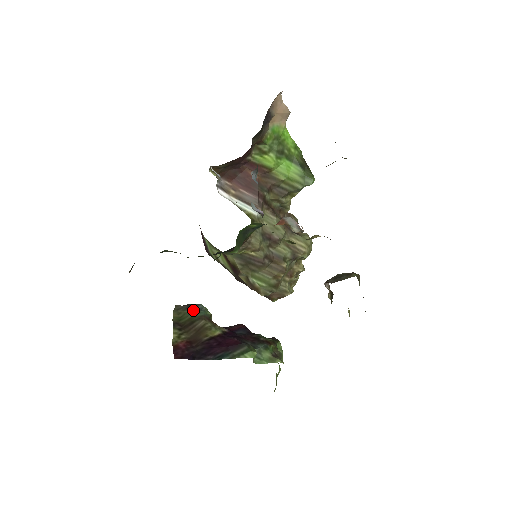
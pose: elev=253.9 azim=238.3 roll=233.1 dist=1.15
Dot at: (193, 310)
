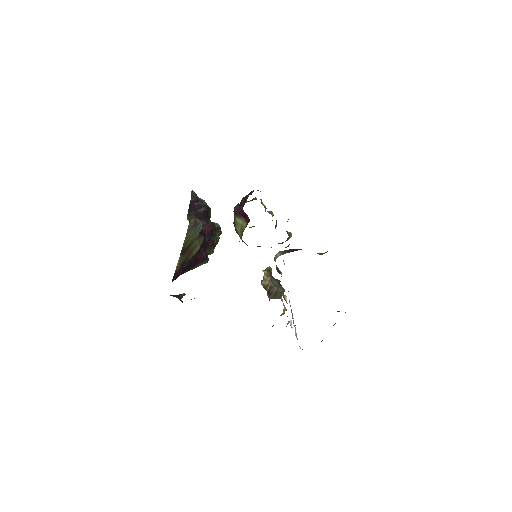
Dot at: (195, 231)
